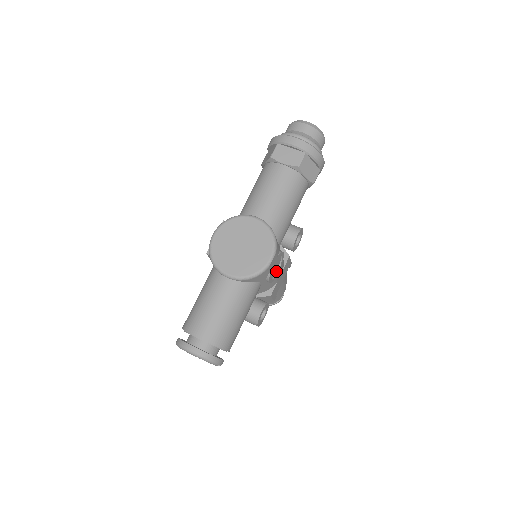
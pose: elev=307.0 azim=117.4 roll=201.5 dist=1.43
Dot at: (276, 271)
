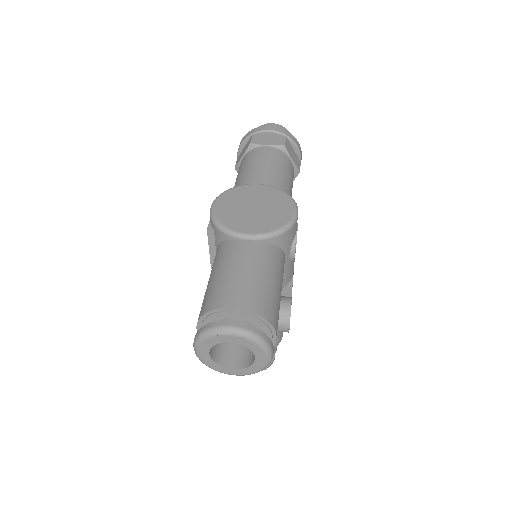
Dot at: occluded
